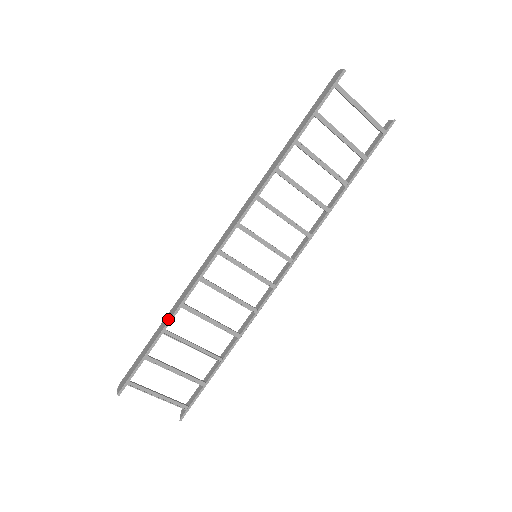
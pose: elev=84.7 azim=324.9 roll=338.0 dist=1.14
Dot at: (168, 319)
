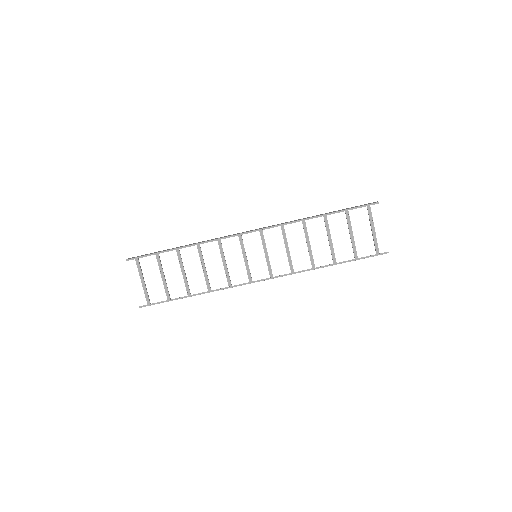
Dot at: (185, 245)
